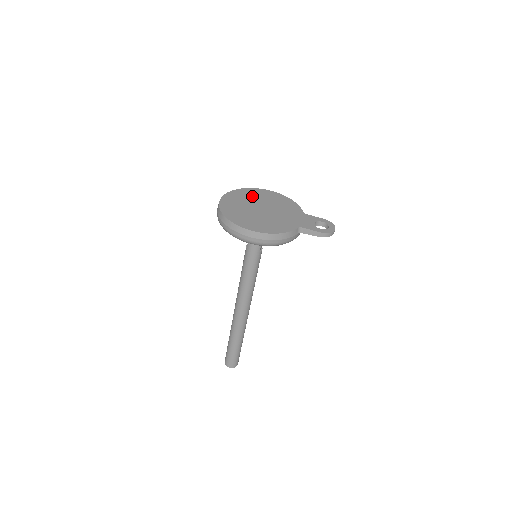
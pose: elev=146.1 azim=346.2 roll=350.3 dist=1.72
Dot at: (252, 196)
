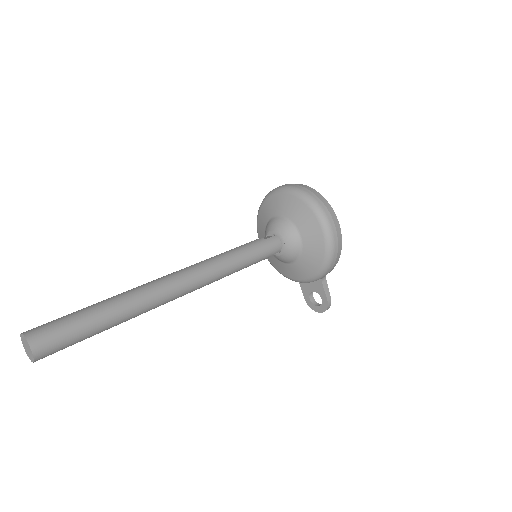
Dot at: occluded
